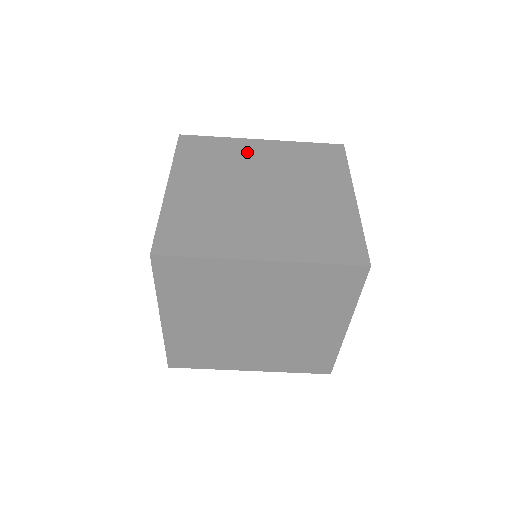
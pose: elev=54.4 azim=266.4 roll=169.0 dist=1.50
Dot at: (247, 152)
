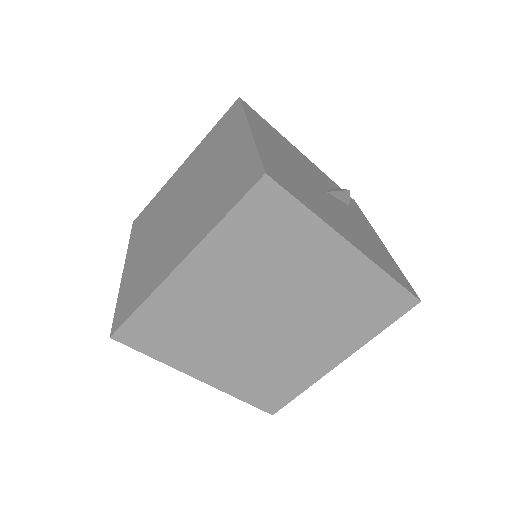
Dot at: (172, 185)
